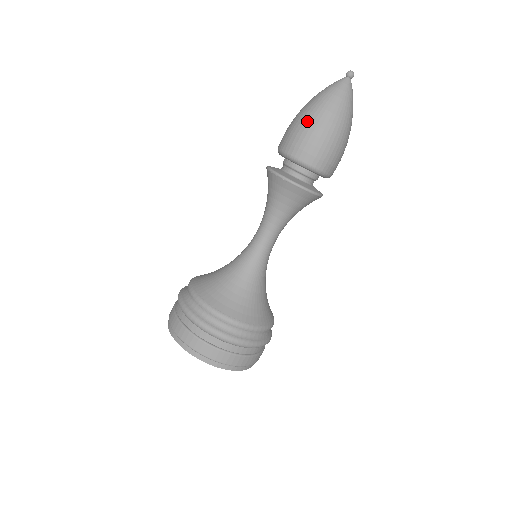
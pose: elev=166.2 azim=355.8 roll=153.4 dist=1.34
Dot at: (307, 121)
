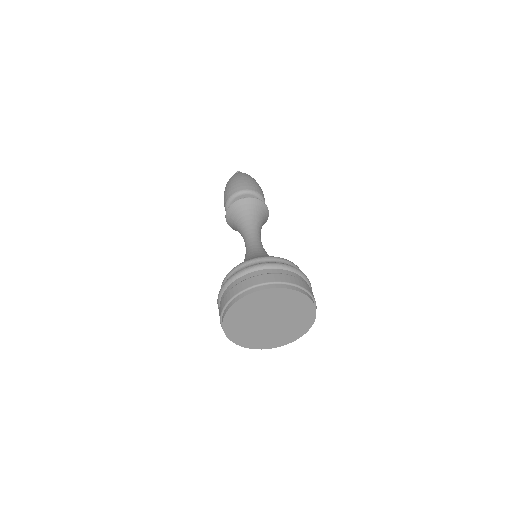
Dot at: occluded
